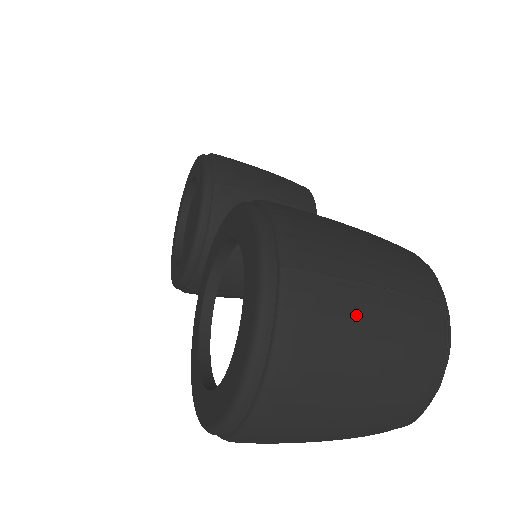
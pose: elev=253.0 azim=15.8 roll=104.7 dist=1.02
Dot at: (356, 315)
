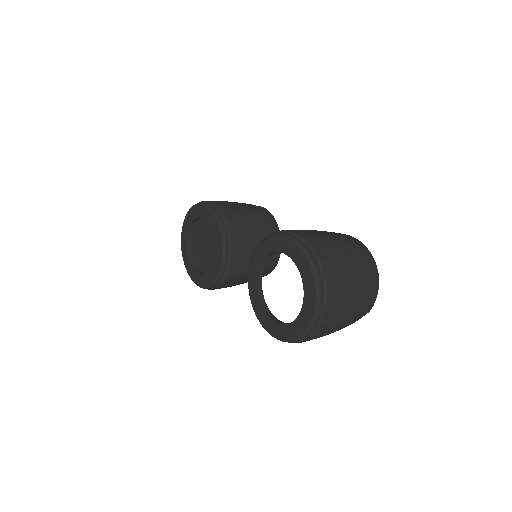
Dot at: (347, 270)
